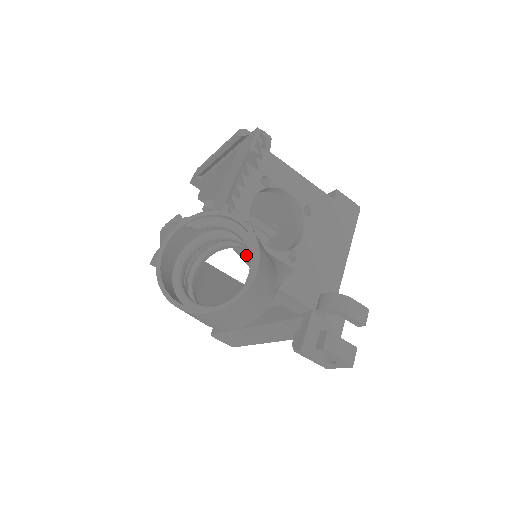
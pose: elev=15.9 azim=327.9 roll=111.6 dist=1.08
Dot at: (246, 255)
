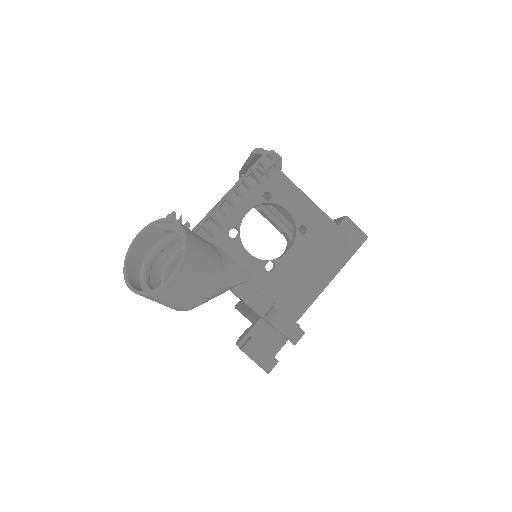
Dot at: occluded
